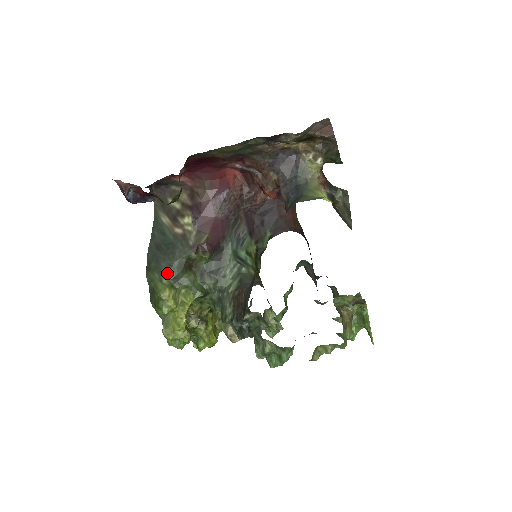
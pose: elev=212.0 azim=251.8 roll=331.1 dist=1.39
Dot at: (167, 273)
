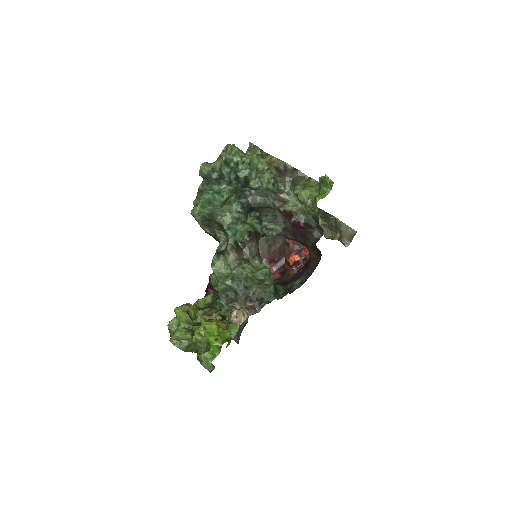
Dot at: occluded
